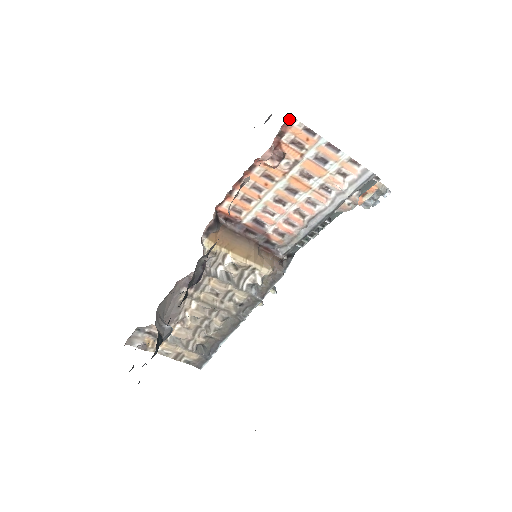
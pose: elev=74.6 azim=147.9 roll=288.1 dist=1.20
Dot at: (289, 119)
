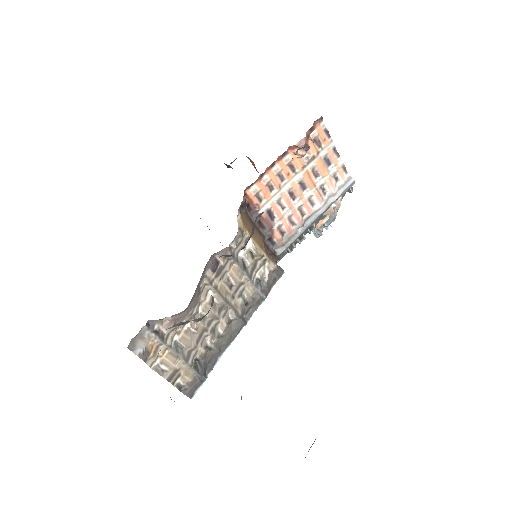
Dot at: (320, 117)
